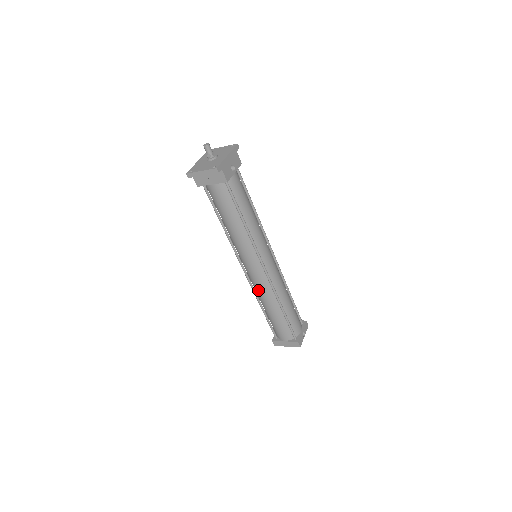
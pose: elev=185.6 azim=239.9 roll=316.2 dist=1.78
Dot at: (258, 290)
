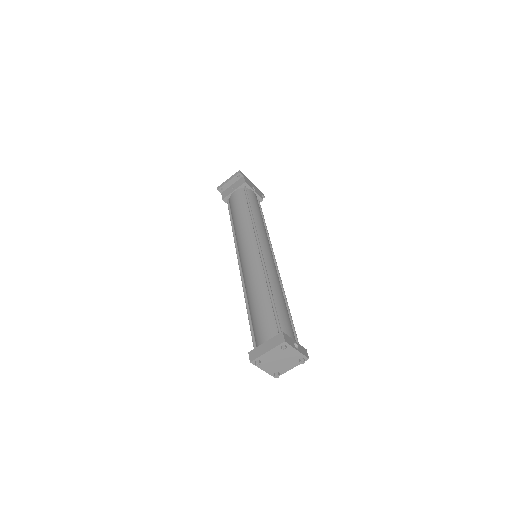
Dot at: (247, 275)
